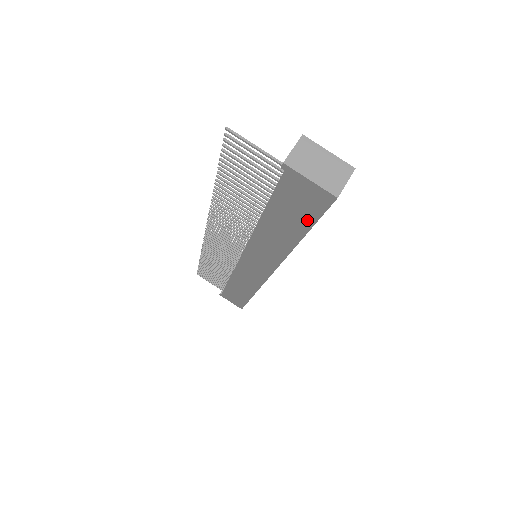
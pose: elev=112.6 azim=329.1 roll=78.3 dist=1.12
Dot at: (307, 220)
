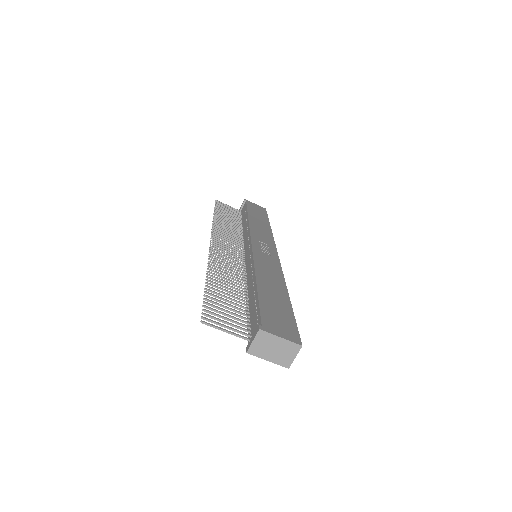
Dot at: occluded
